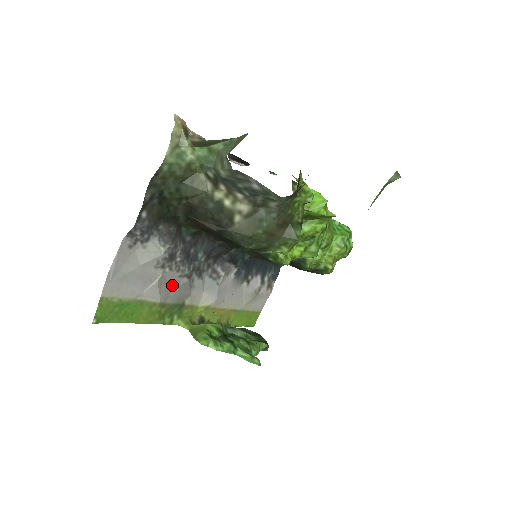
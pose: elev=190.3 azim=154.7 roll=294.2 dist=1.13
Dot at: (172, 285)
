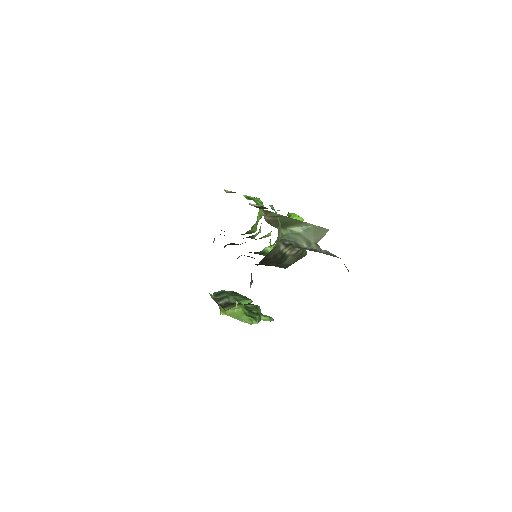
Dot at: occluded
